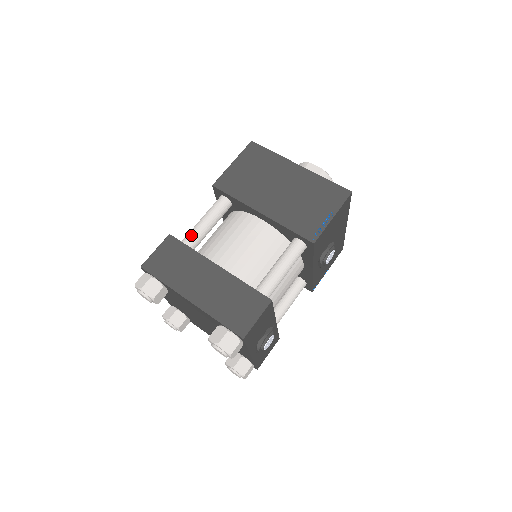
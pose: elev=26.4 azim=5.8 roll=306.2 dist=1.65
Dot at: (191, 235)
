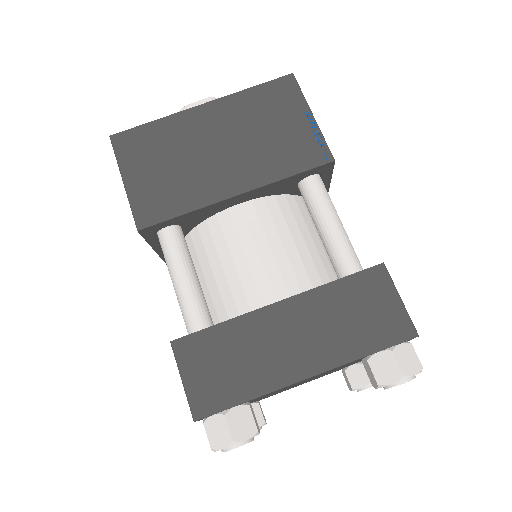
Dot at: (192, 312)
